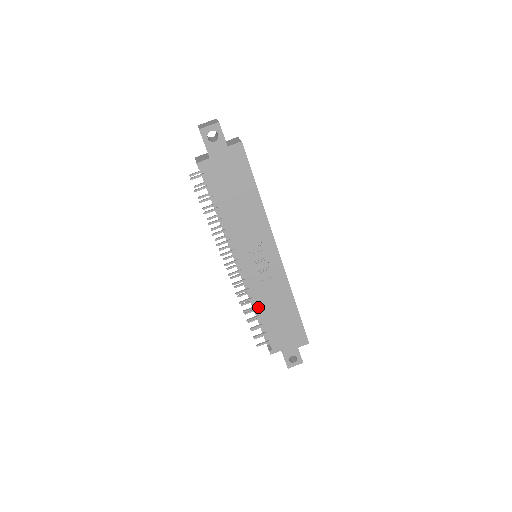
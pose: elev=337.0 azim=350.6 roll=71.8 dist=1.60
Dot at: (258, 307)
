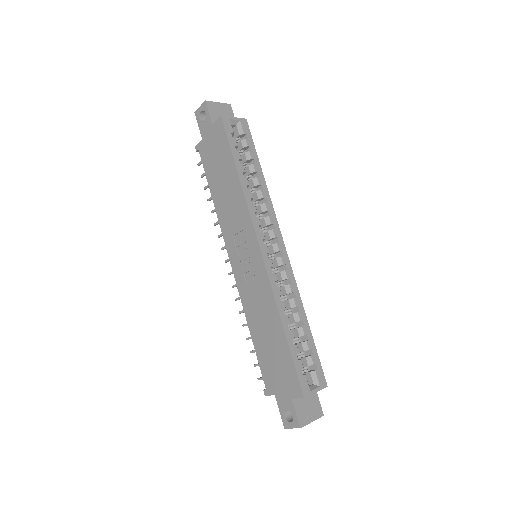
Dot at: (248, 320)
